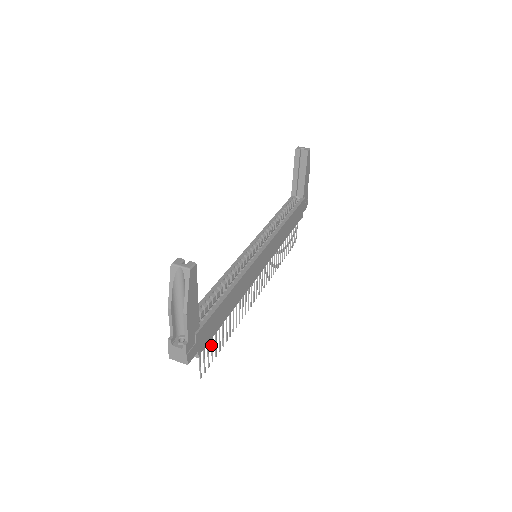
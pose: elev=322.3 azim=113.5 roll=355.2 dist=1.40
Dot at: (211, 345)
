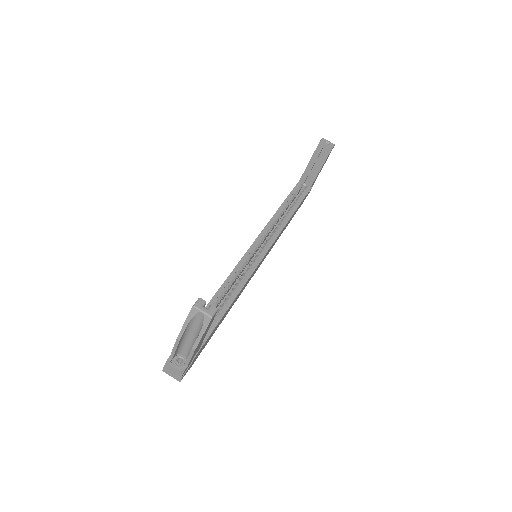
Dot at: occluded
